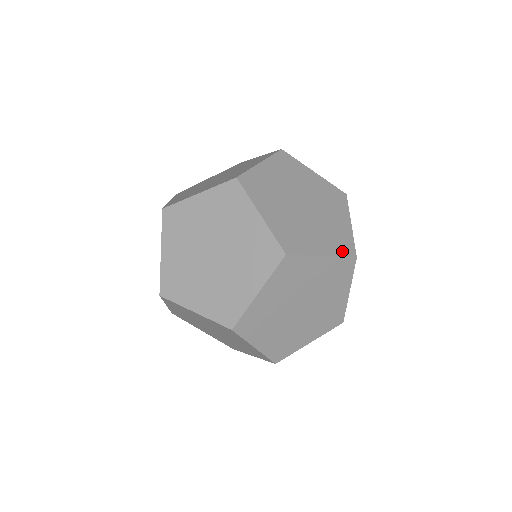
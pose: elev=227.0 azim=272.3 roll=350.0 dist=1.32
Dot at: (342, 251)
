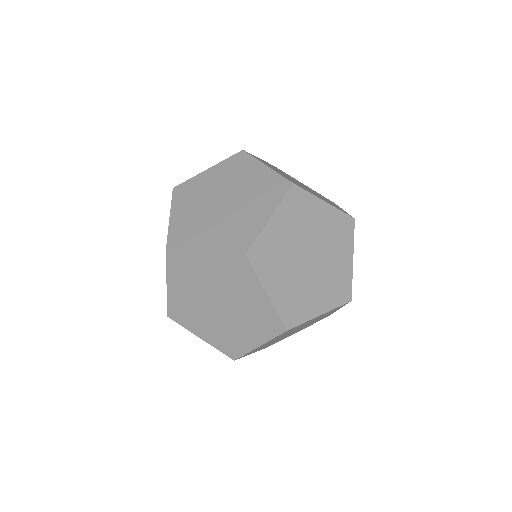
Dot at: (339, 300)
